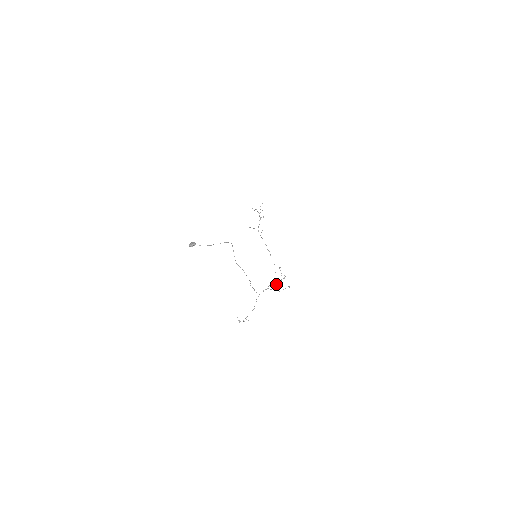
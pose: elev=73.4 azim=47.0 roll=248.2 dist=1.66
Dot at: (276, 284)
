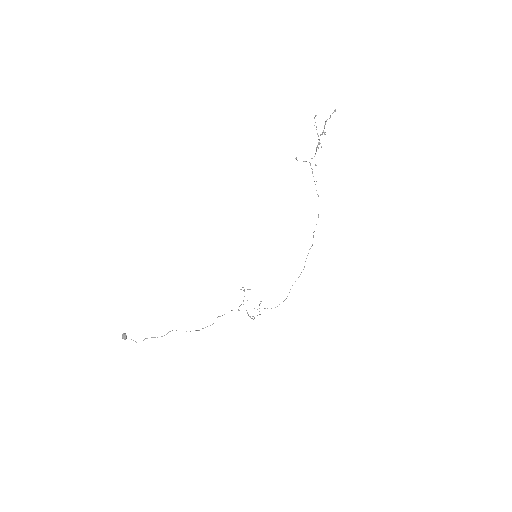
Dot at: occluded
